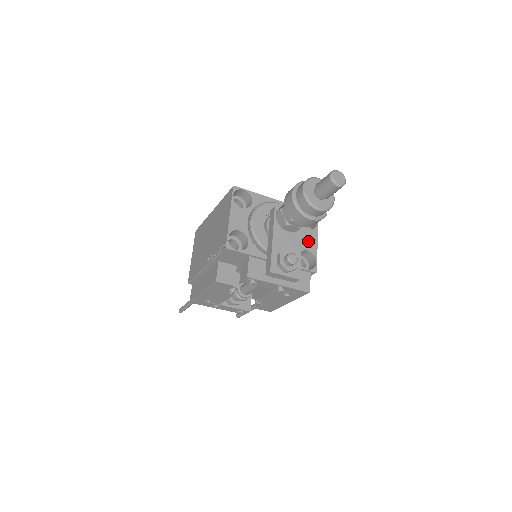
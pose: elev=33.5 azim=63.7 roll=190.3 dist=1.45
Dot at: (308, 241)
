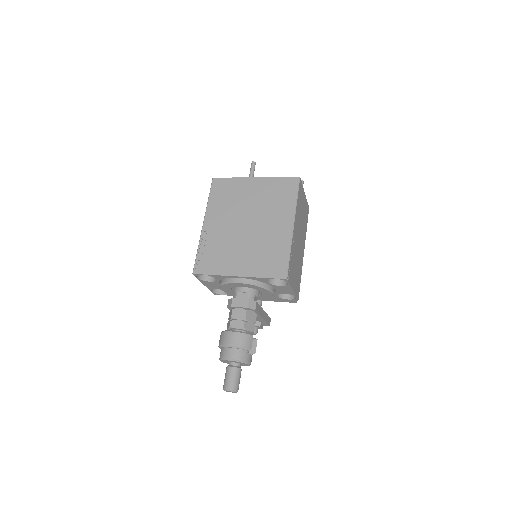
Dot at: (282, 290)
